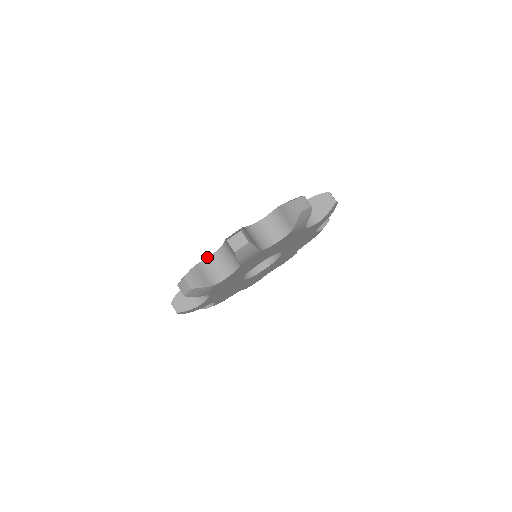
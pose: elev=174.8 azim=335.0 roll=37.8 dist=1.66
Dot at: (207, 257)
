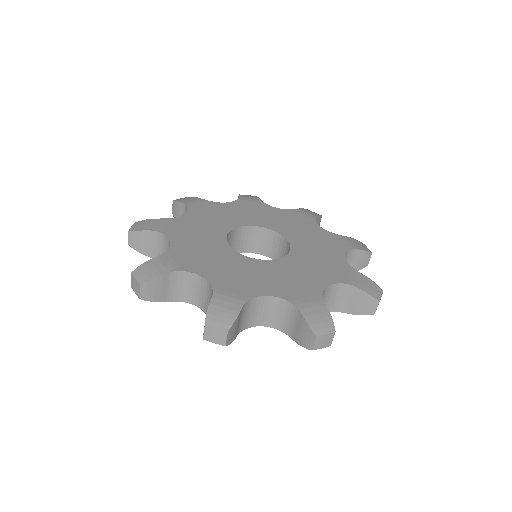
Dot at: (254, 297)
